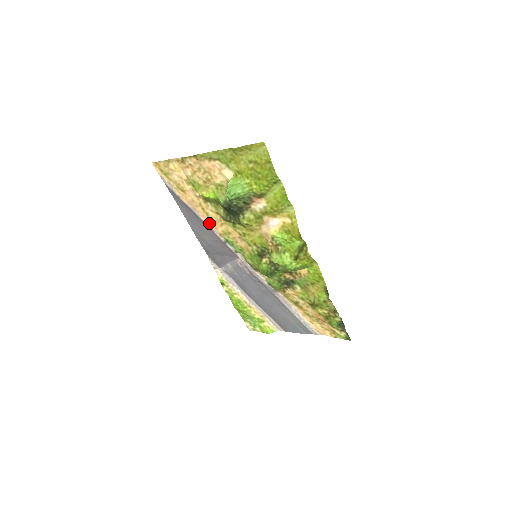
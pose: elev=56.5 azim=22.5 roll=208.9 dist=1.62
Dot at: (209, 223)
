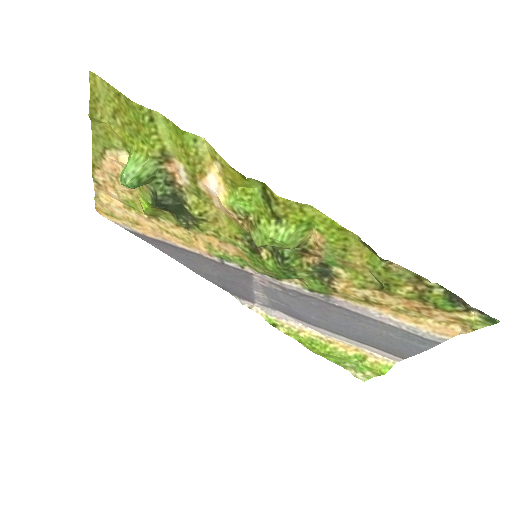
Dot at: (189, 247)
